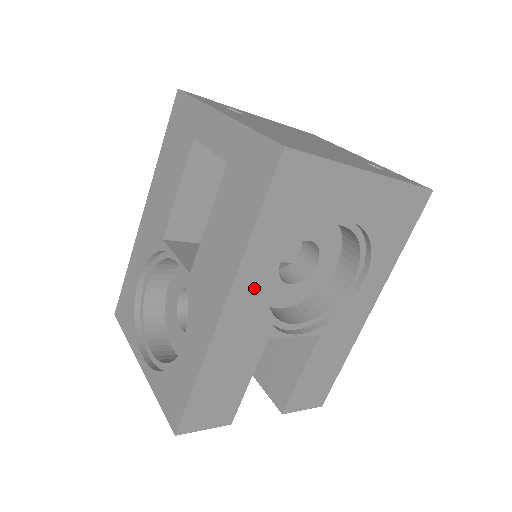
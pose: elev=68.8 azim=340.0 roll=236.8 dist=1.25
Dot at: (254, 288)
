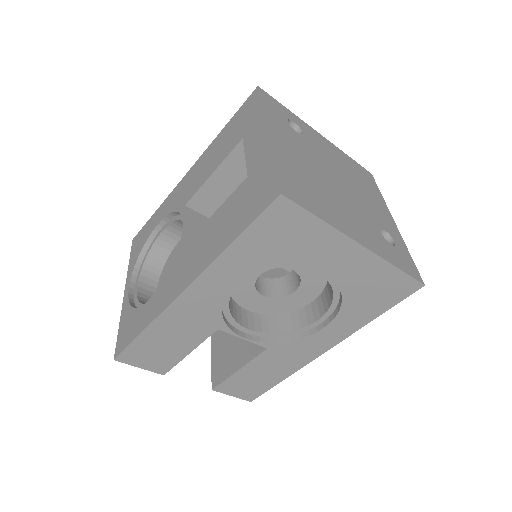
Dot at: (217, 287)
